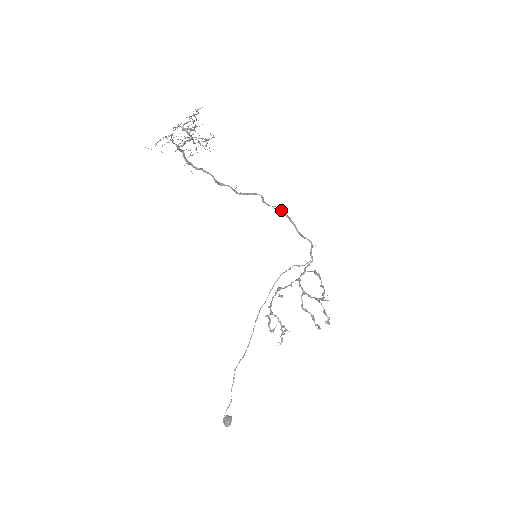
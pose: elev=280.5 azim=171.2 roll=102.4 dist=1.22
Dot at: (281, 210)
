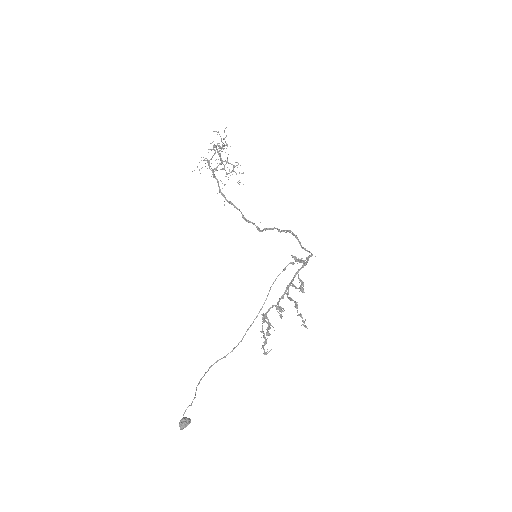
Dot at: (290, 230)
